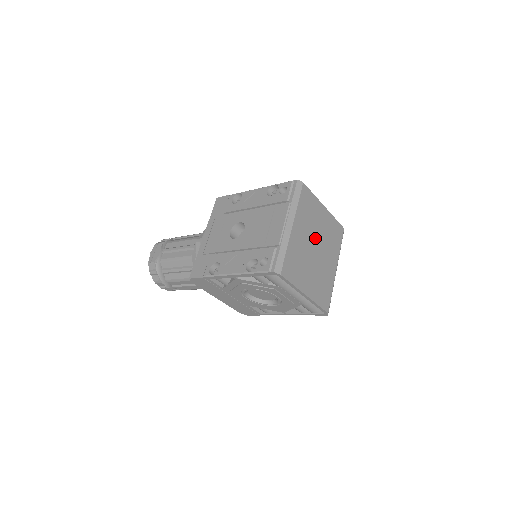
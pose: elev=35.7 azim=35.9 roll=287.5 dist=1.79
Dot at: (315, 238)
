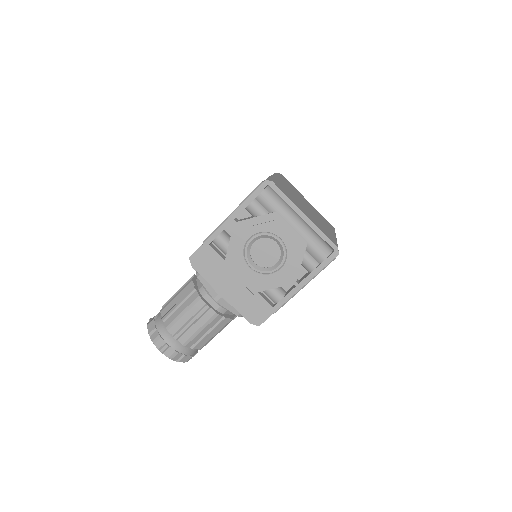
Dot at: (304, 203)
